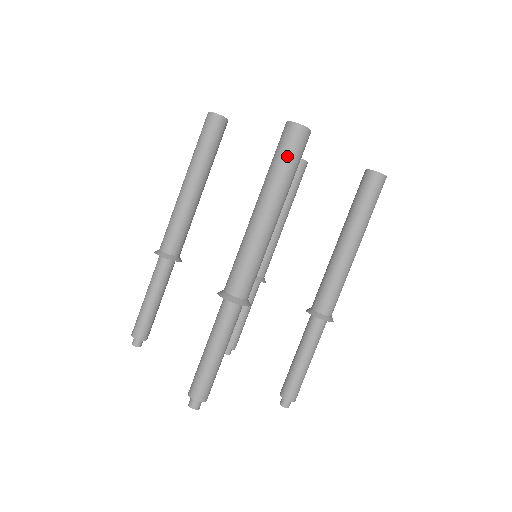
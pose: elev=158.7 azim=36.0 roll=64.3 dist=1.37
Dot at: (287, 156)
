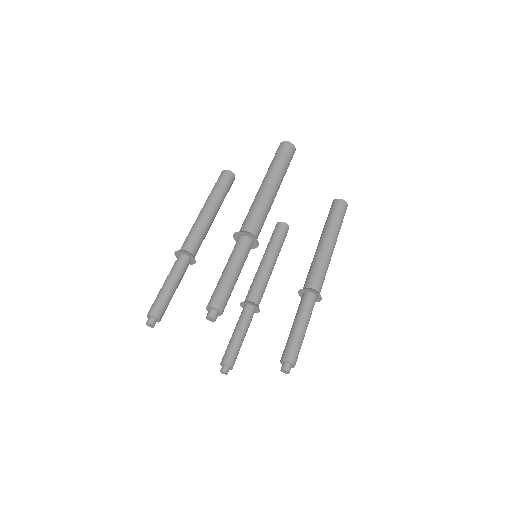
Dot at: (282, 156)
